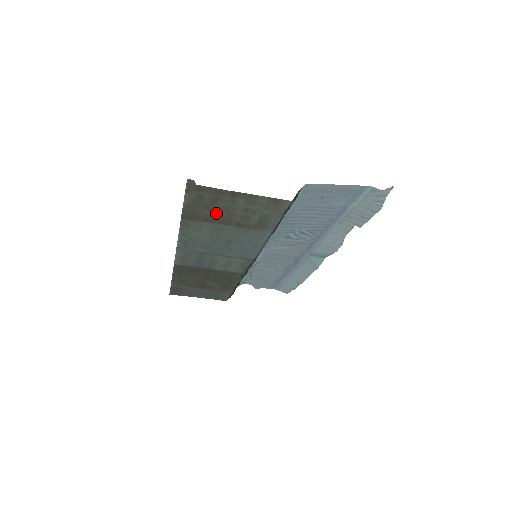
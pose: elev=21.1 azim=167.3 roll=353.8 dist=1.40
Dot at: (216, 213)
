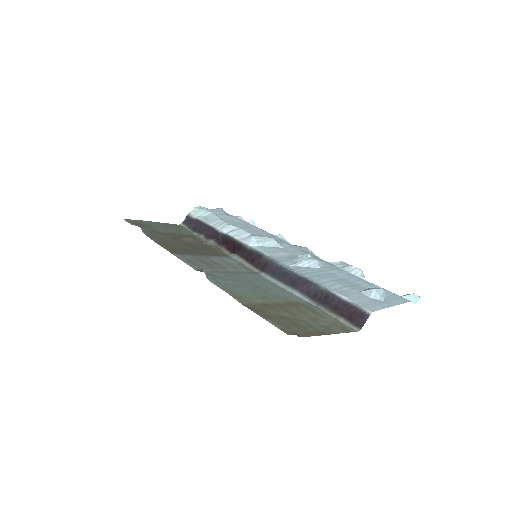
Dot at: (282, 313)
